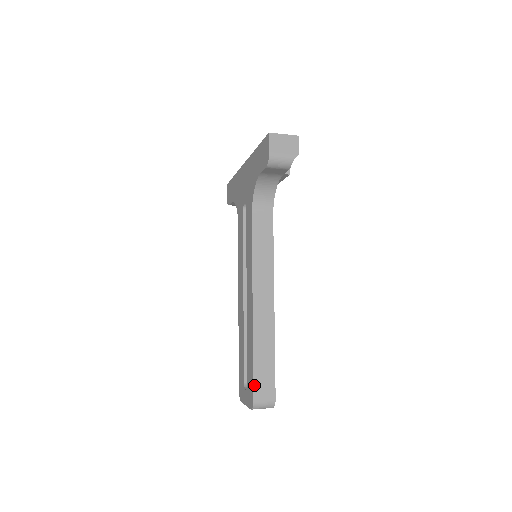
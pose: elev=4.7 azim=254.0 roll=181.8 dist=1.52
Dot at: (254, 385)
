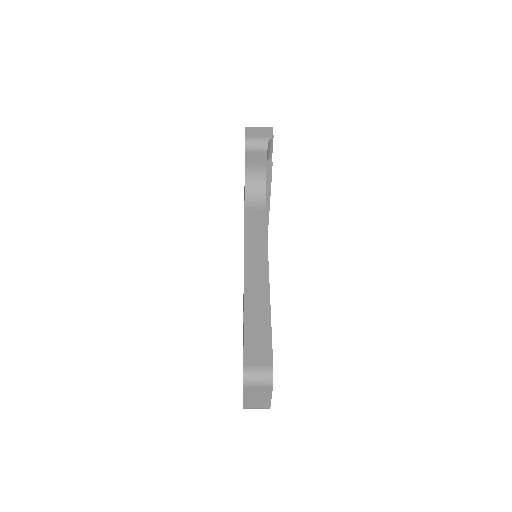
Dot at: (245, 350)
